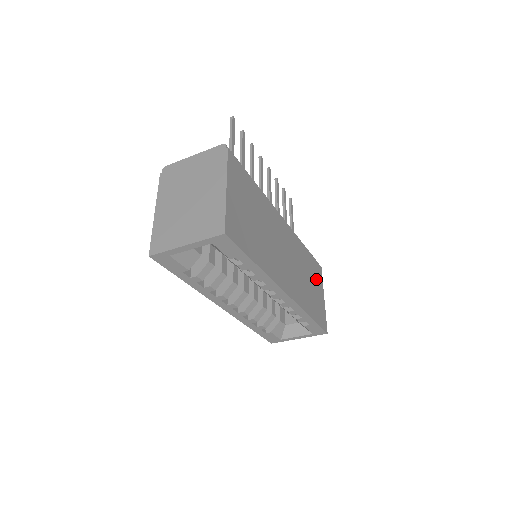
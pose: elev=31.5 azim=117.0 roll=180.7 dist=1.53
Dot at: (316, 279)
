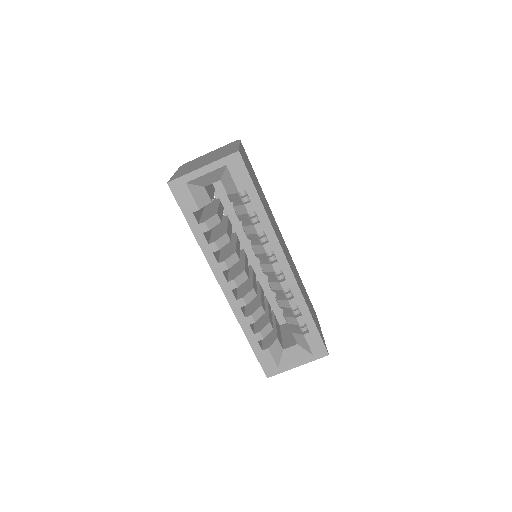
Dot at: occluded
